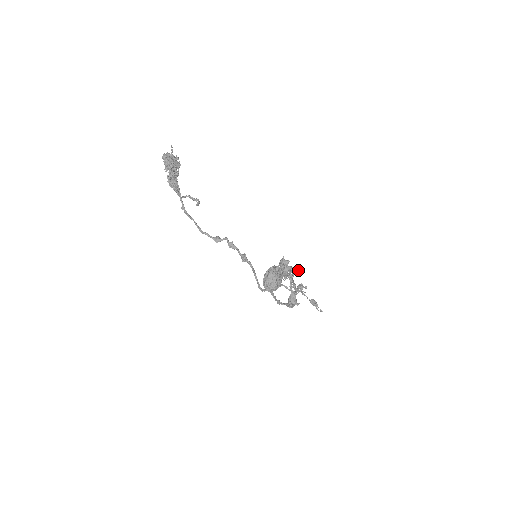
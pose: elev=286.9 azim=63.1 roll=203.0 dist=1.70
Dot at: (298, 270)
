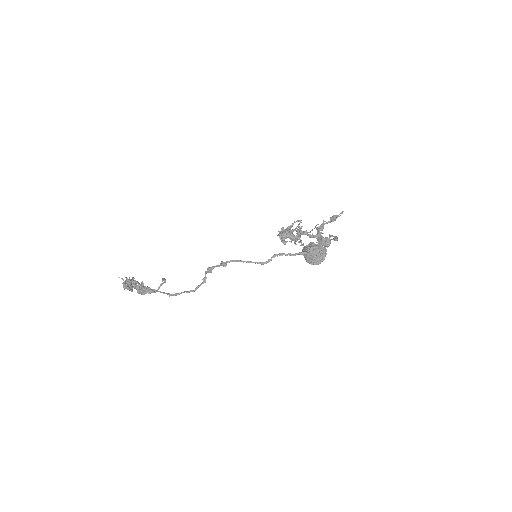
Dot at: occluded
